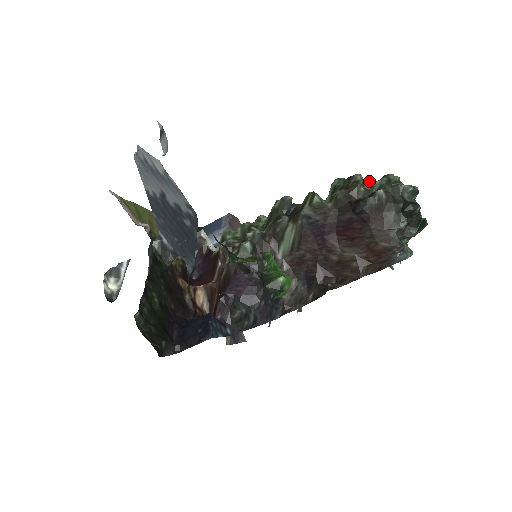
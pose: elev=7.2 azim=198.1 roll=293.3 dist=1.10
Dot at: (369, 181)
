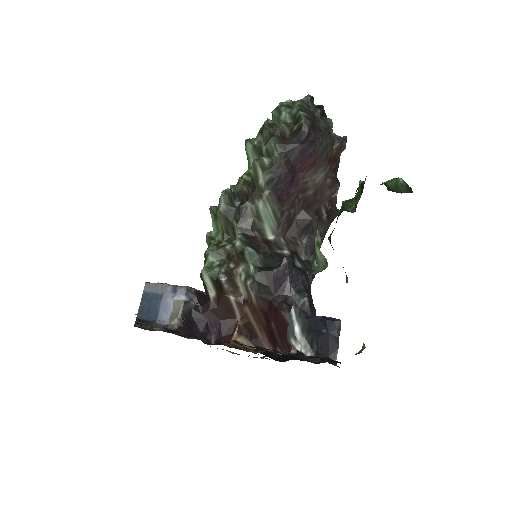
Dot at: occluded
